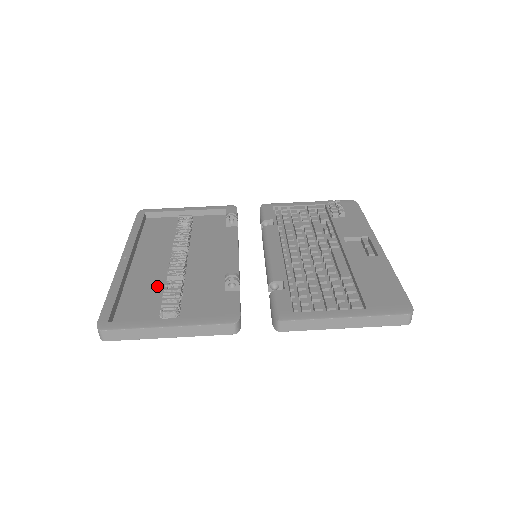
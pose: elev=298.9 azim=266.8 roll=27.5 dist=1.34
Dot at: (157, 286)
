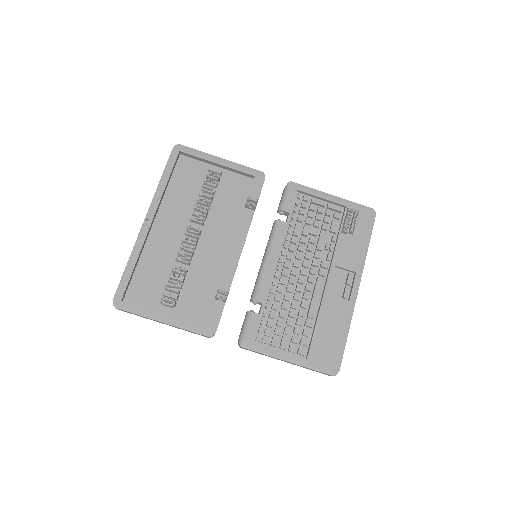
Dot at: (167, 264)
